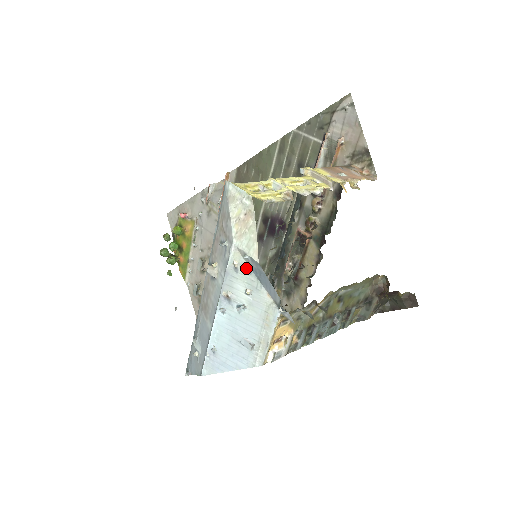
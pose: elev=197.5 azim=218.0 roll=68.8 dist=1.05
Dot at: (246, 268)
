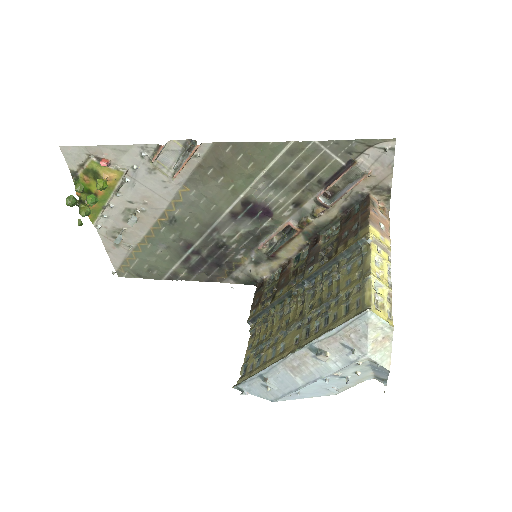
Dot at: (366, 364)
